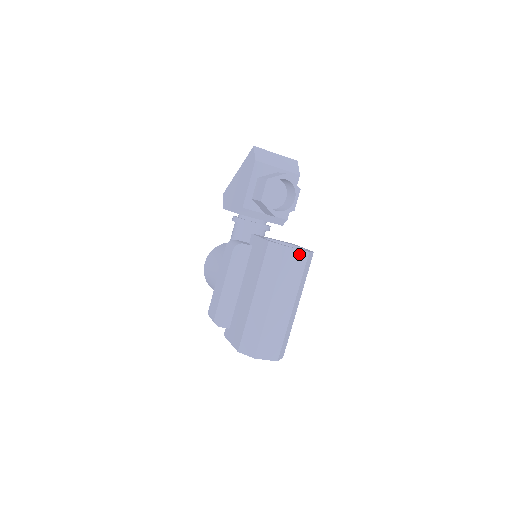
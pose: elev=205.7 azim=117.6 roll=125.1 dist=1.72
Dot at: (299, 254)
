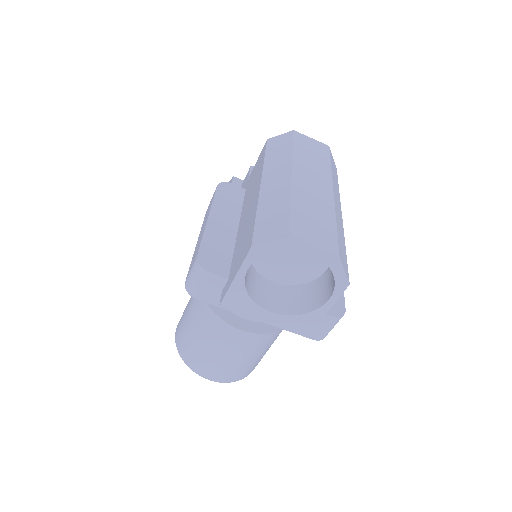
Dot at: (315, 143)
